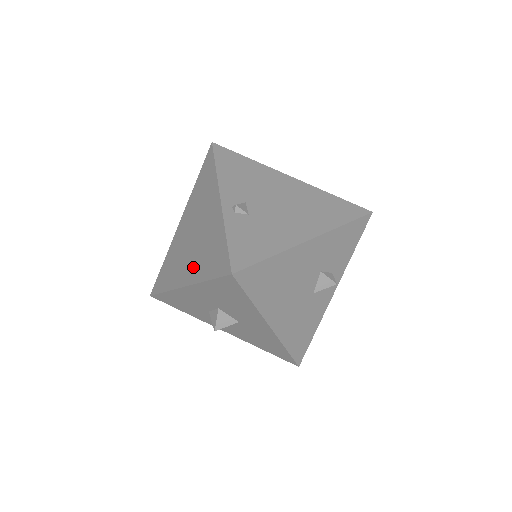
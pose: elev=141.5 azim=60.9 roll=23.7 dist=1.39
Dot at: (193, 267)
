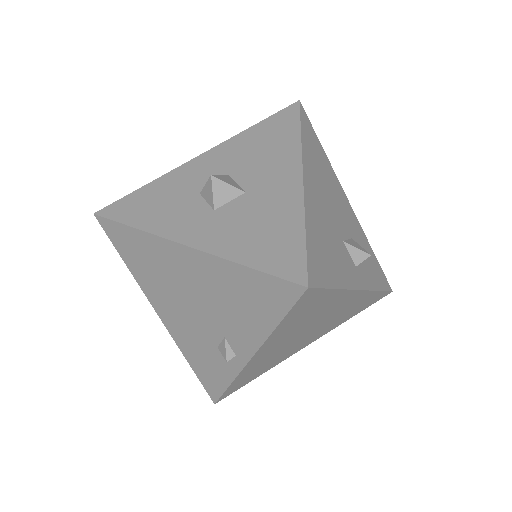
Dot at: occluded
